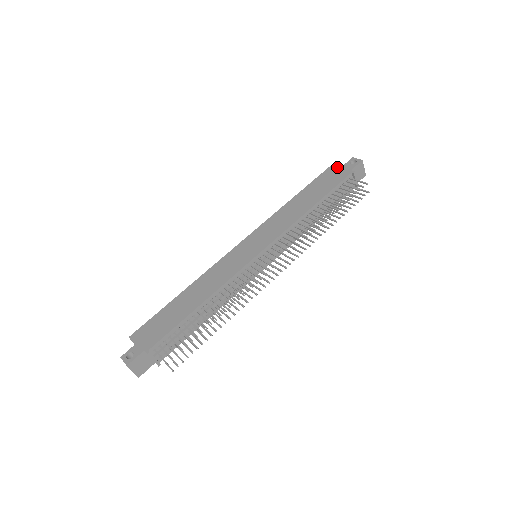
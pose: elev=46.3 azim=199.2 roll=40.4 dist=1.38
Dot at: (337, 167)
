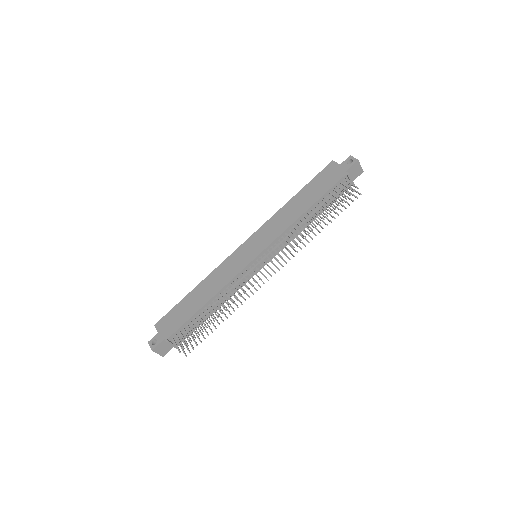
Dot at: (334, 166)
